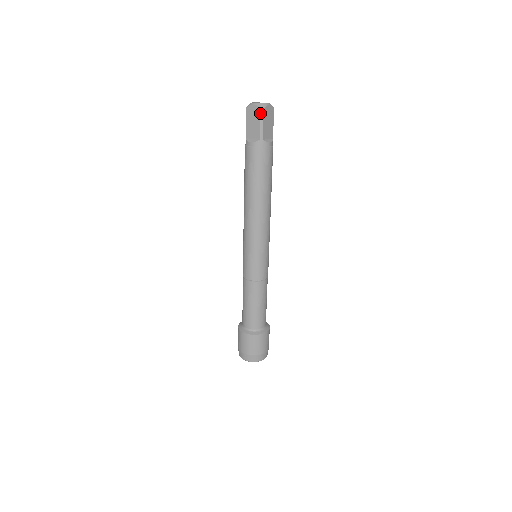
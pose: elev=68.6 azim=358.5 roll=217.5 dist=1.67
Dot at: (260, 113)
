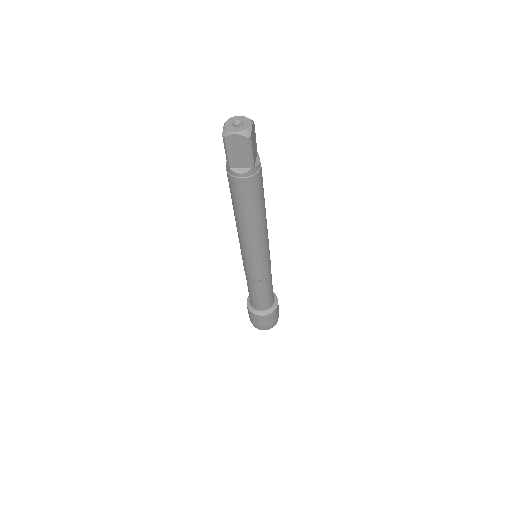
Dot at: (248, 143)
